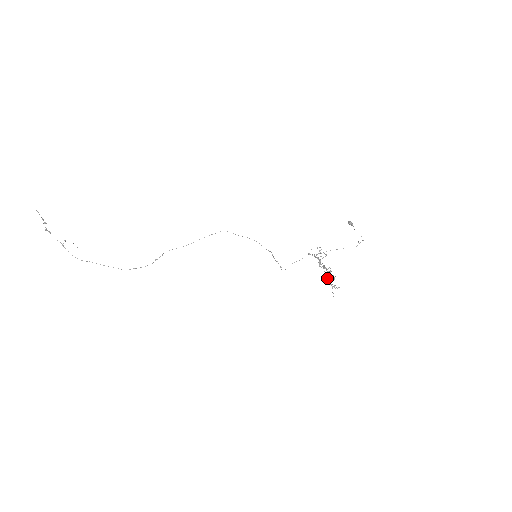
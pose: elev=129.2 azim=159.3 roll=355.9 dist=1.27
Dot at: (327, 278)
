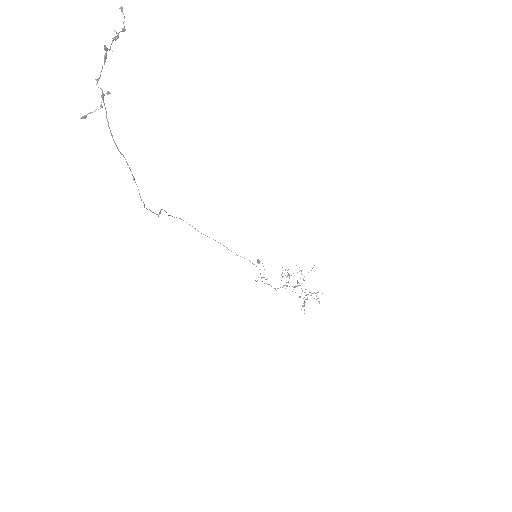
Dot at: occluded
